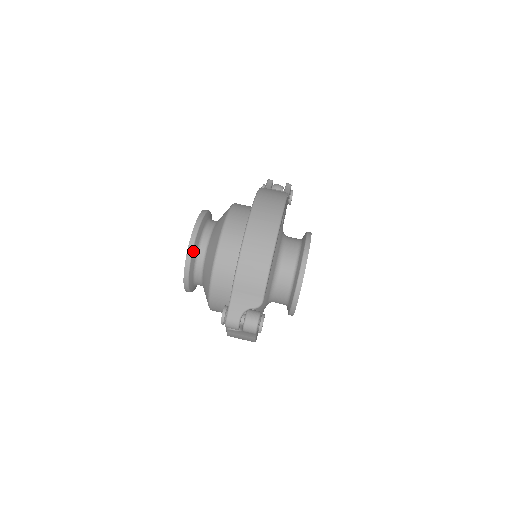
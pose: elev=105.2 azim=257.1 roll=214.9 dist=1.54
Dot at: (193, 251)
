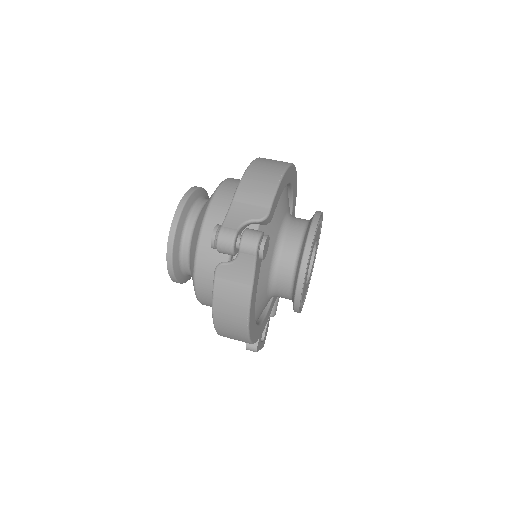
Dot at: (188, 200)
